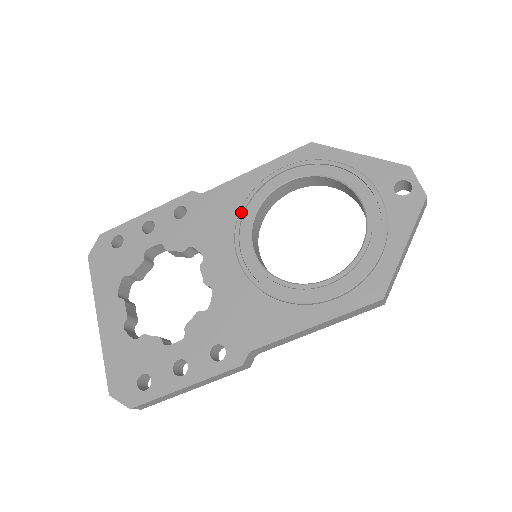
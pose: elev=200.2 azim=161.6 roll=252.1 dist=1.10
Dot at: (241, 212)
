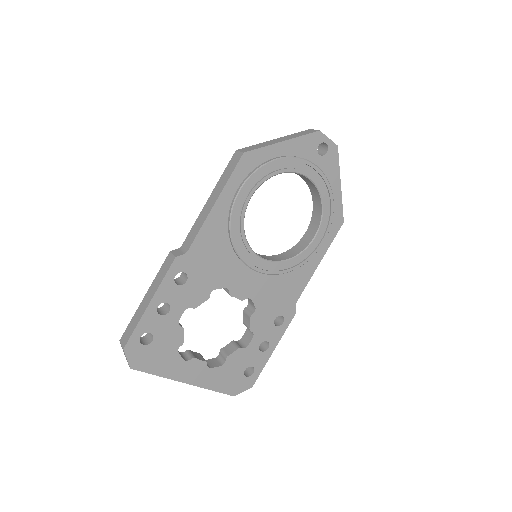
Dot at: (234, 243)
